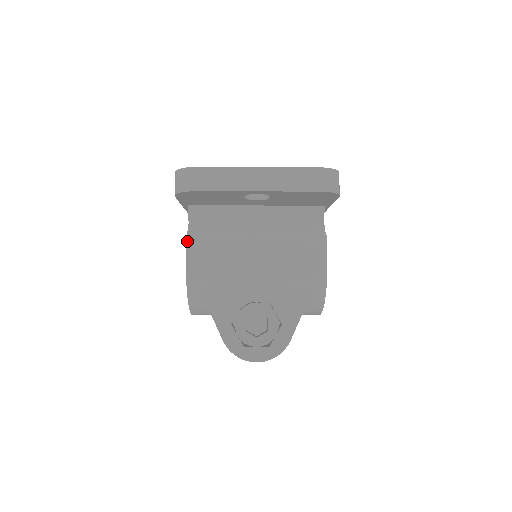
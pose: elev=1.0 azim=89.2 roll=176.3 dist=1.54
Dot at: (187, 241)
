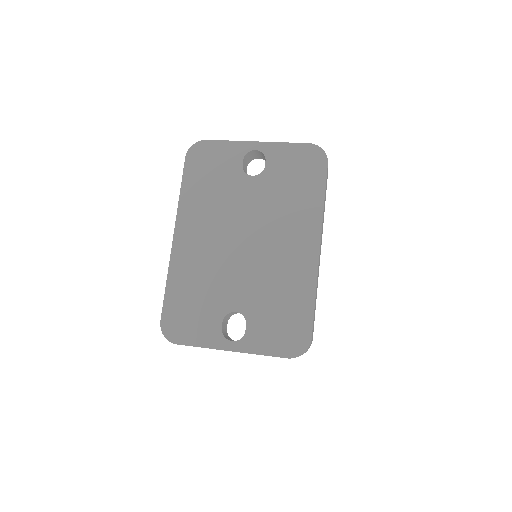
Dot at: occluded
